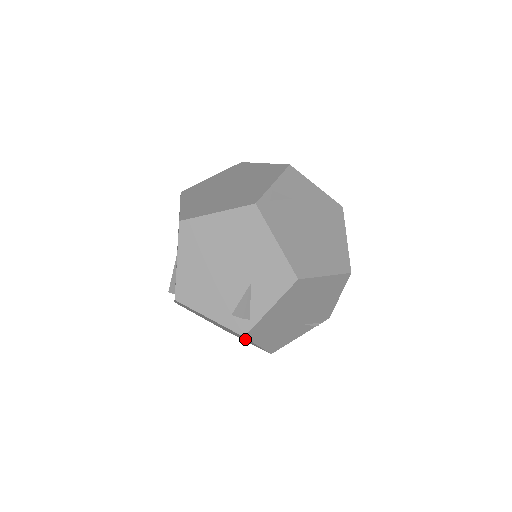
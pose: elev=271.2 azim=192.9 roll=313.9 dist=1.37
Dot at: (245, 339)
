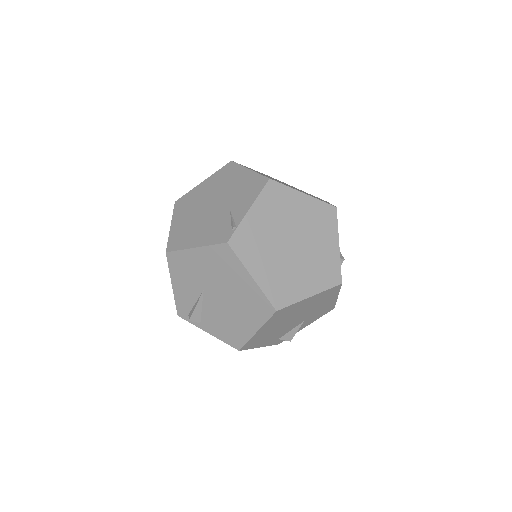
Dot at: occluded
